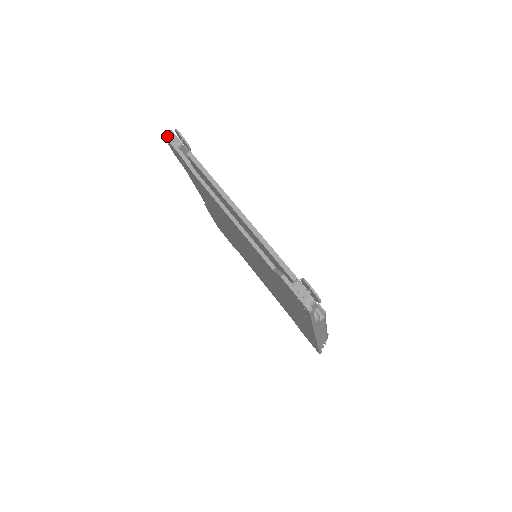
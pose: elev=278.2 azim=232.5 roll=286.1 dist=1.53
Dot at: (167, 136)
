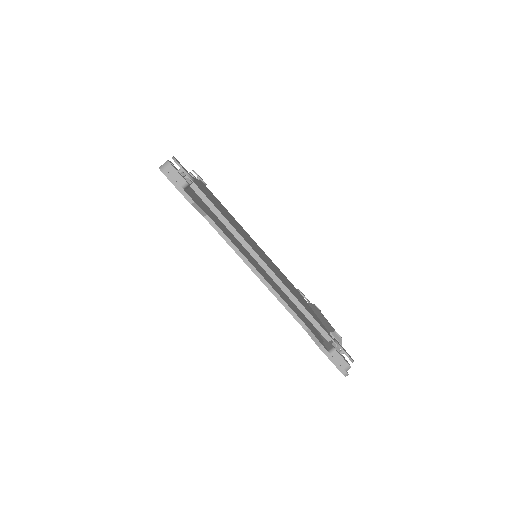
Dot at: (166, 173)
